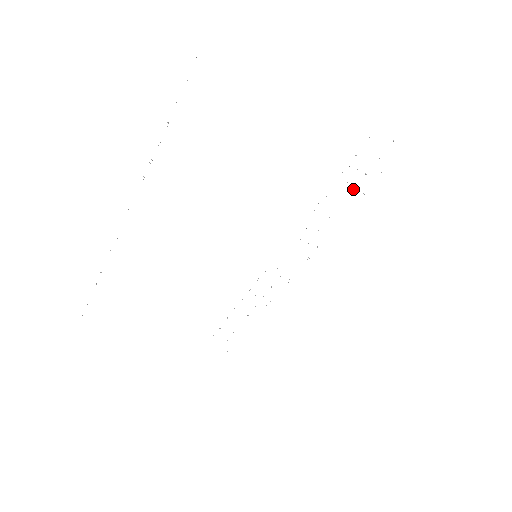
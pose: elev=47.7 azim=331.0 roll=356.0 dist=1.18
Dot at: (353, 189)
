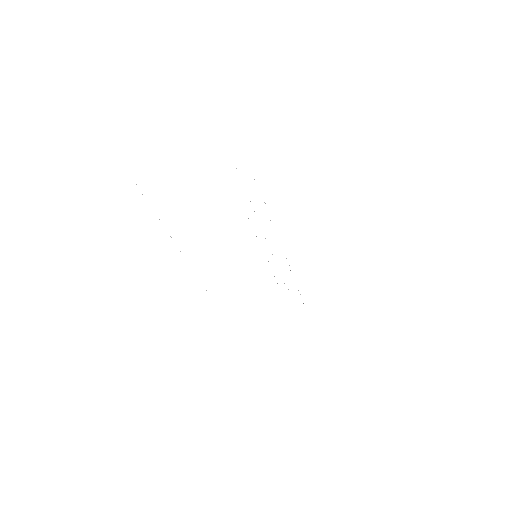
Dot at: occluded
